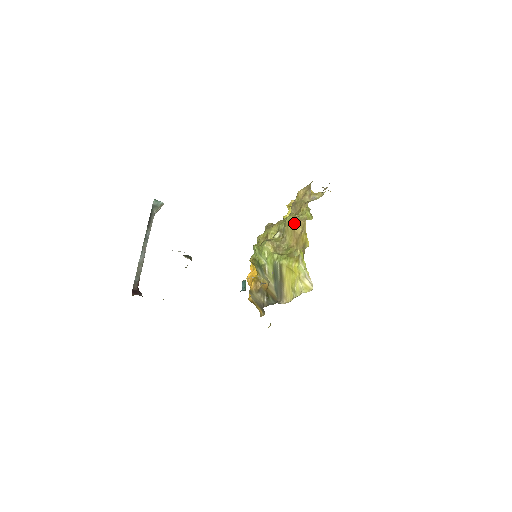
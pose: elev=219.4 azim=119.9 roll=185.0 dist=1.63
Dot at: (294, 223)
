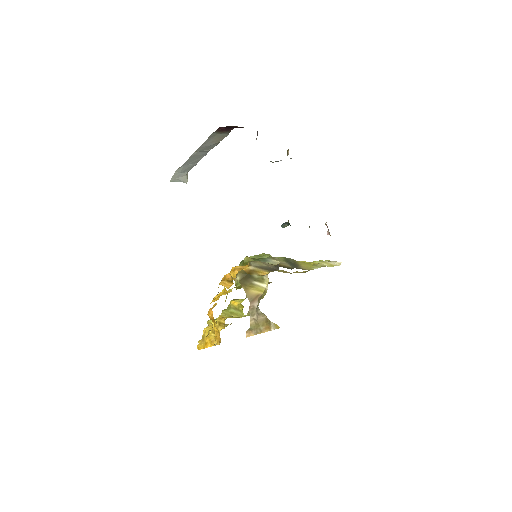
Dot at: occluded
